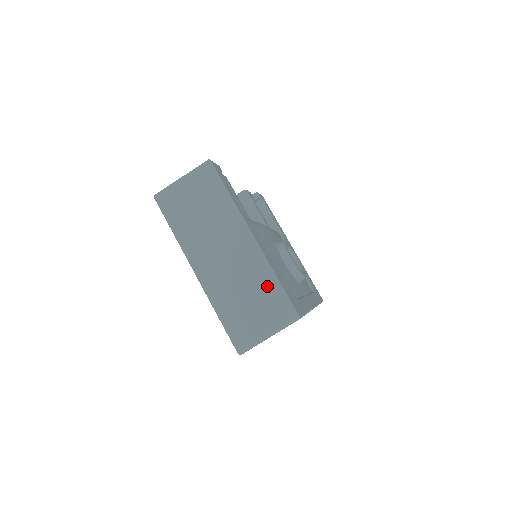
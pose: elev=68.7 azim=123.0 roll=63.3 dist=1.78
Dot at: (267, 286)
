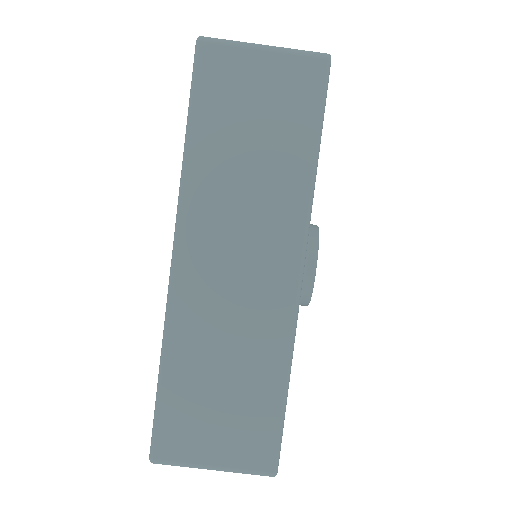
Dot at: occluded
